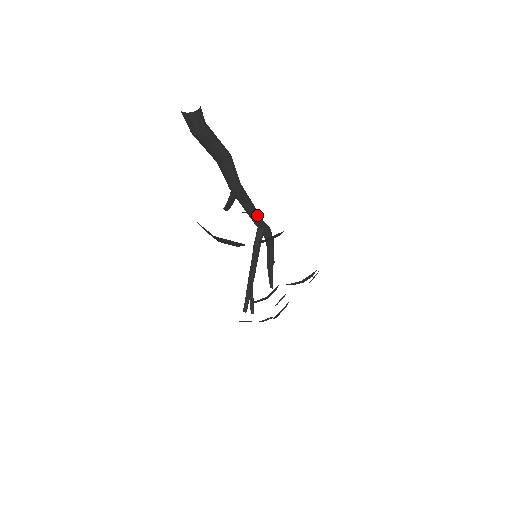
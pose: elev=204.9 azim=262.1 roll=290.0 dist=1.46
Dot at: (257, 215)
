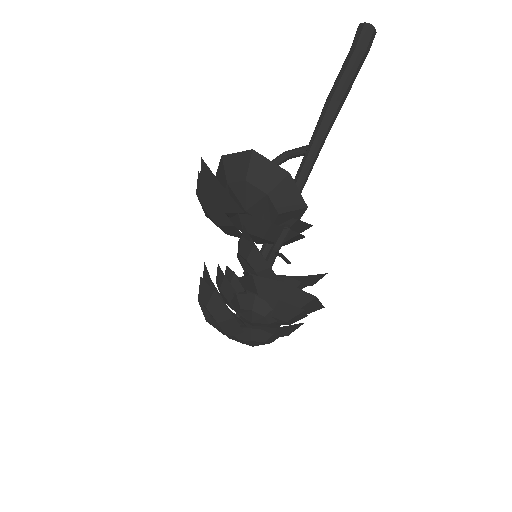
Dot at: occluded
